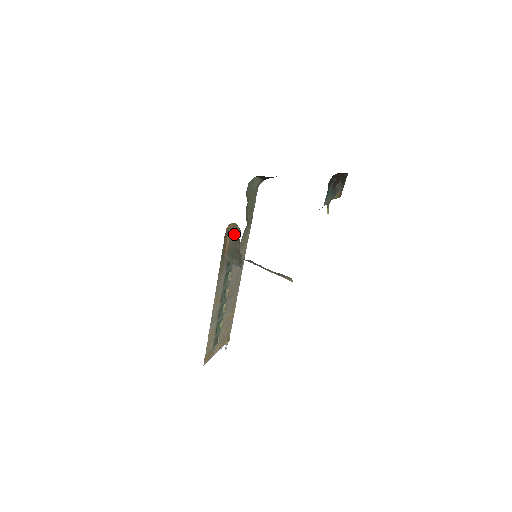
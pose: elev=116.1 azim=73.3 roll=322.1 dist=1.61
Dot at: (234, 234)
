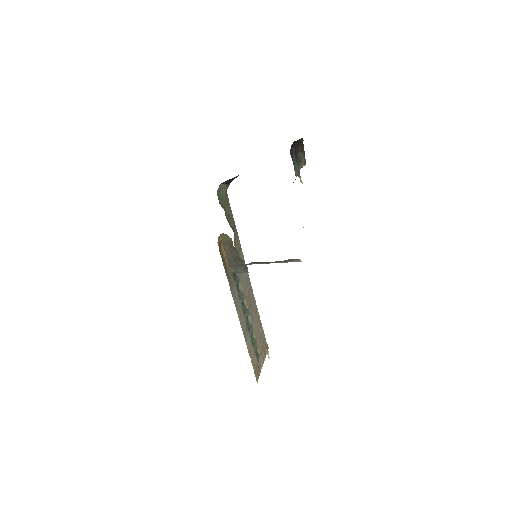
Dot at: (227, 245)
